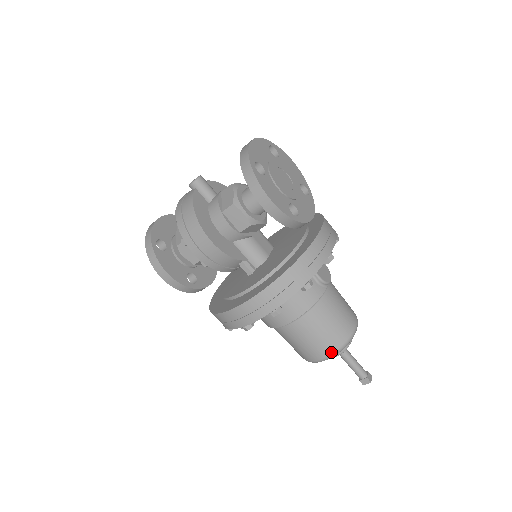
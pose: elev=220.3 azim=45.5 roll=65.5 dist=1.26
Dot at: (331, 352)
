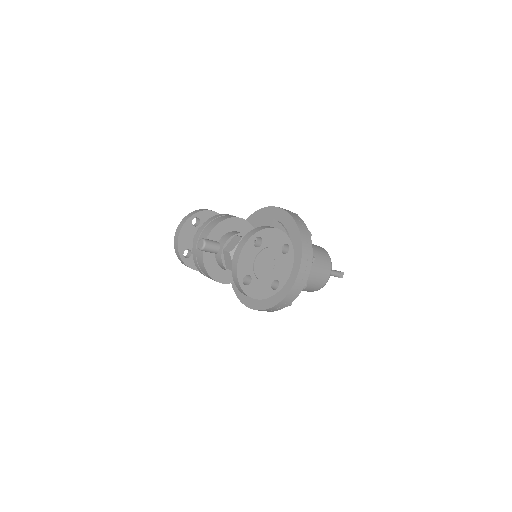
Dot at: occluded
